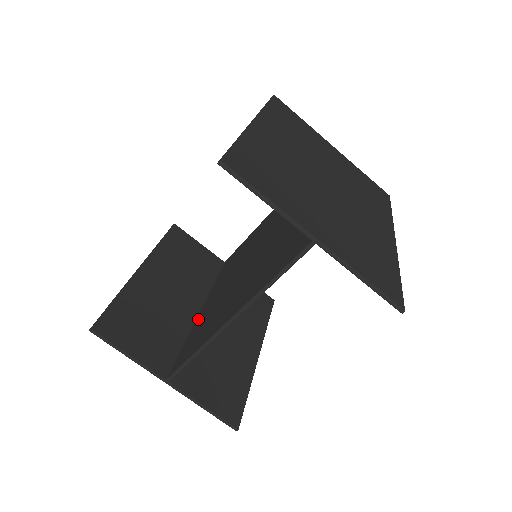
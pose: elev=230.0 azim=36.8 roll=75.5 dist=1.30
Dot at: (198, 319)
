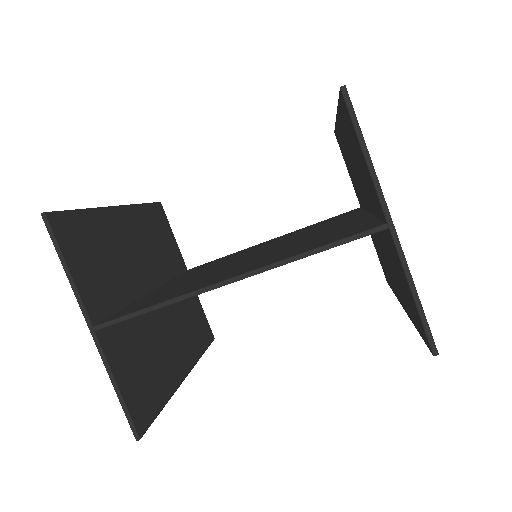
Dot at: (151, 293)
